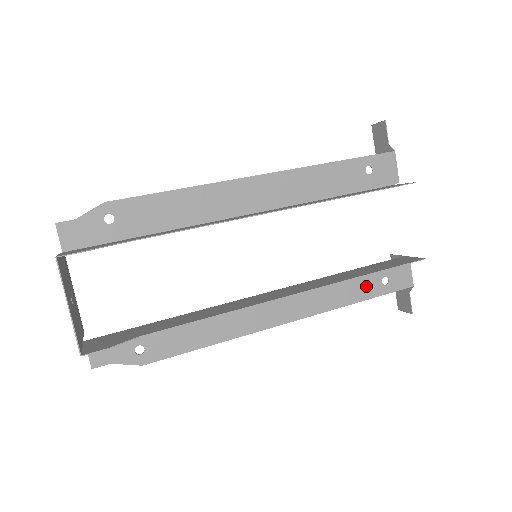
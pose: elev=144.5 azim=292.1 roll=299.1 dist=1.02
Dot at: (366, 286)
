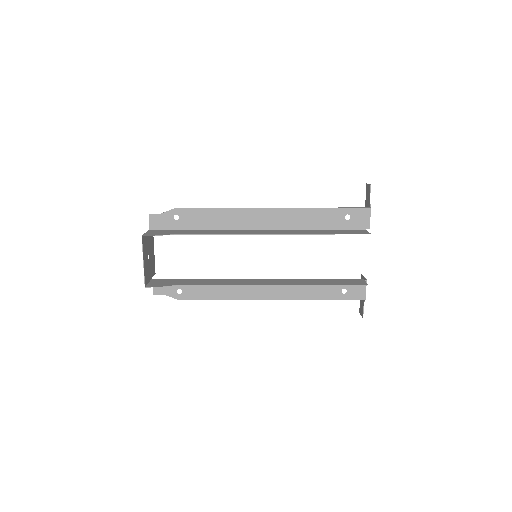
Dot at: (329, 291)
